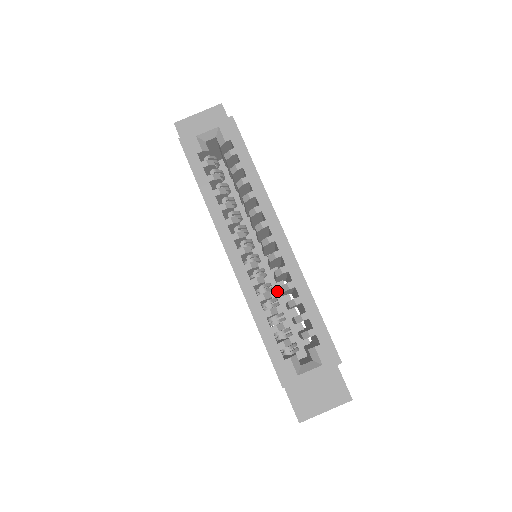
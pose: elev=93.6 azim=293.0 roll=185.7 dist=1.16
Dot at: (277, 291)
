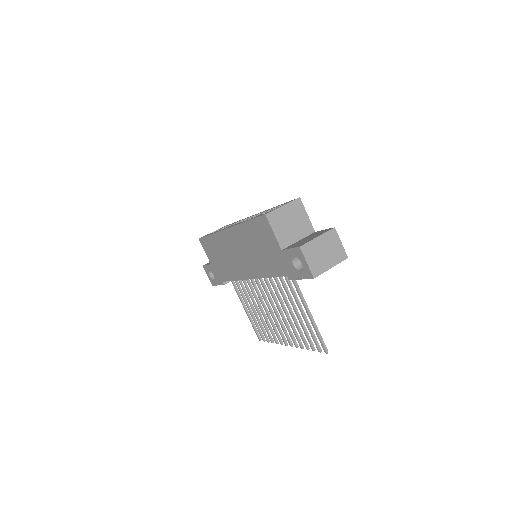
Dot at: occluded
